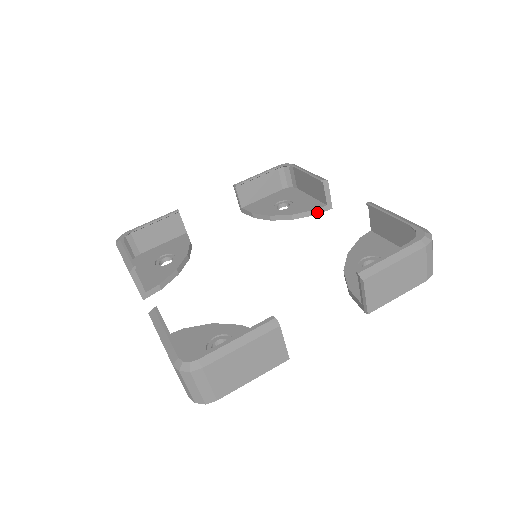
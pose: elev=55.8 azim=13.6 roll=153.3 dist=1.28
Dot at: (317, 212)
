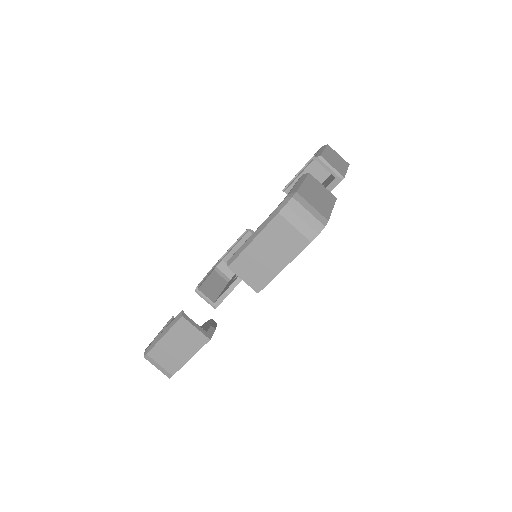
Dot at: occluded
